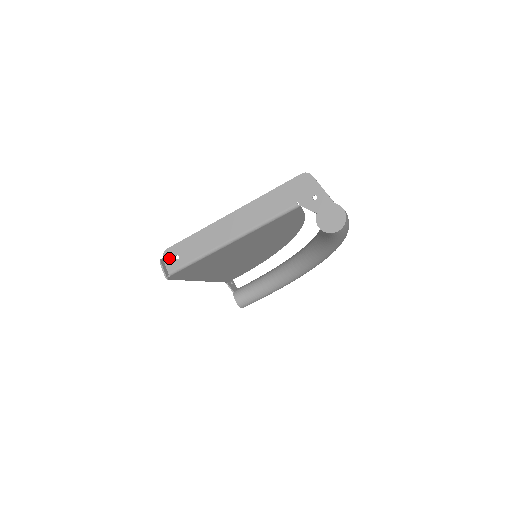
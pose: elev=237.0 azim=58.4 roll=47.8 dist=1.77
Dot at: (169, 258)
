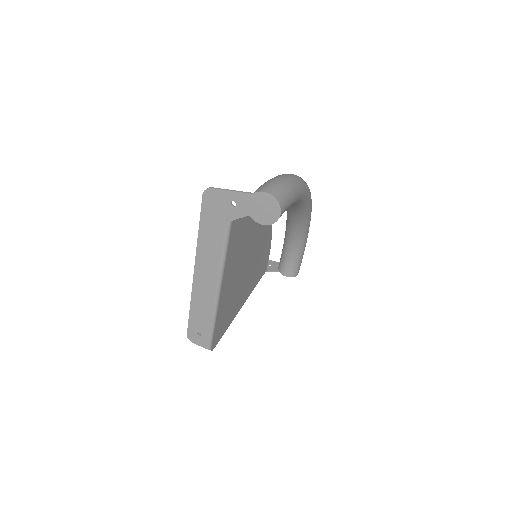
Dot at: (195, 339)
